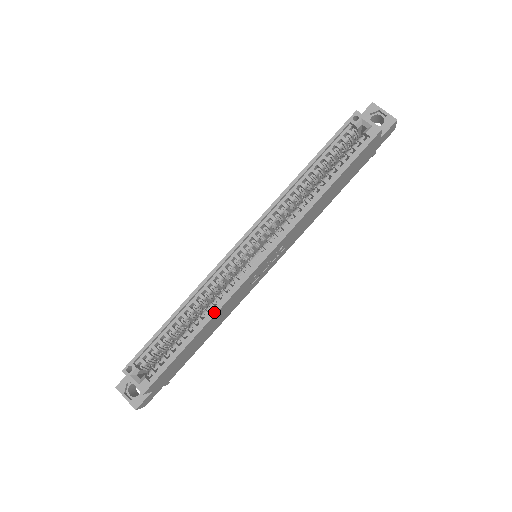
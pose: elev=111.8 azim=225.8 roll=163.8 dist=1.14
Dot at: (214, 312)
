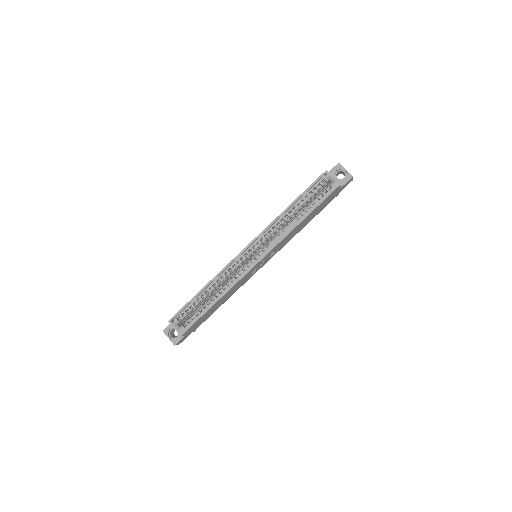
Dot at: (227, 290)
